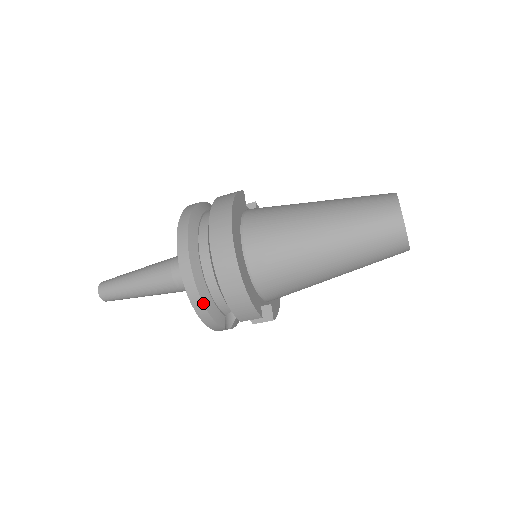
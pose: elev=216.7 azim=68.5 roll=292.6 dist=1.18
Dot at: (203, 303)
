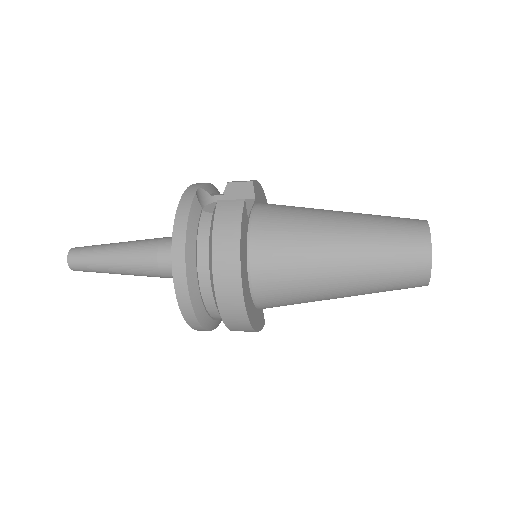
Dot at: (208, 330)
